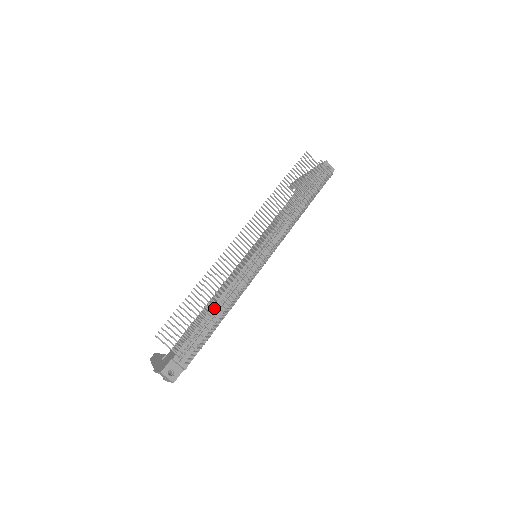
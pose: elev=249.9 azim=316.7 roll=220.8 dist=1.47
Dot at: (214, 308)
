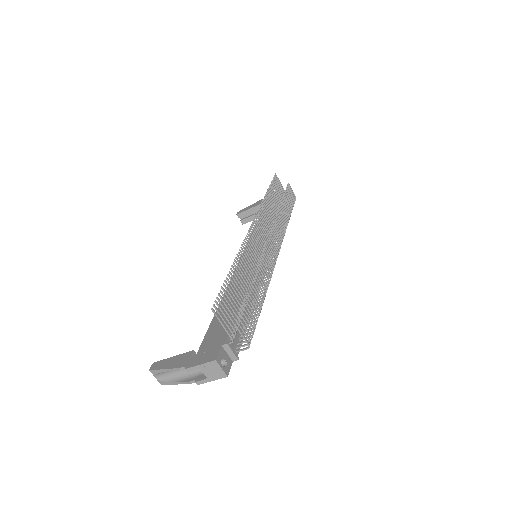
Dot at: occluded
